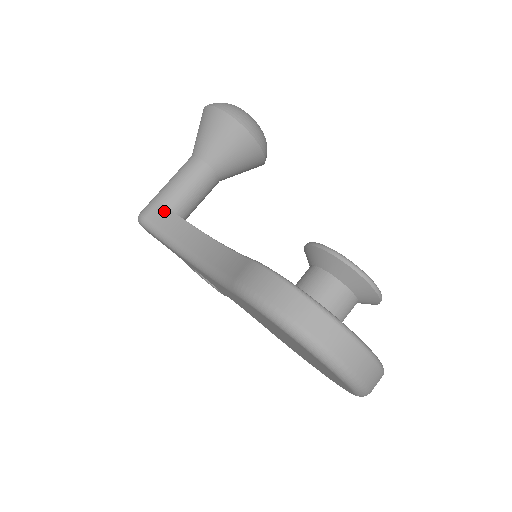
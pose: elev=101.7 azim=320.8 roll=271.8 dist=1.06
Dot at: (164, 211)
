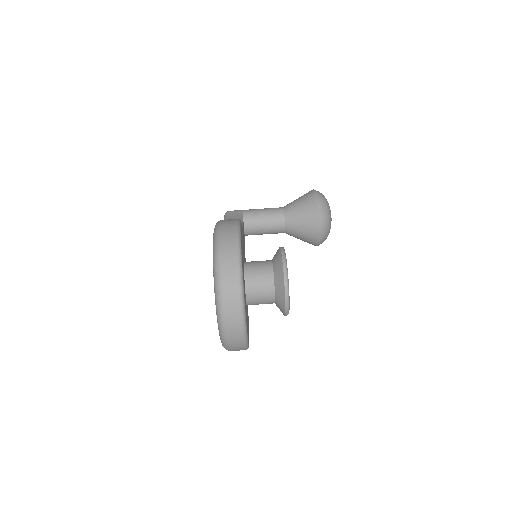
Dot at: (240, 214)
